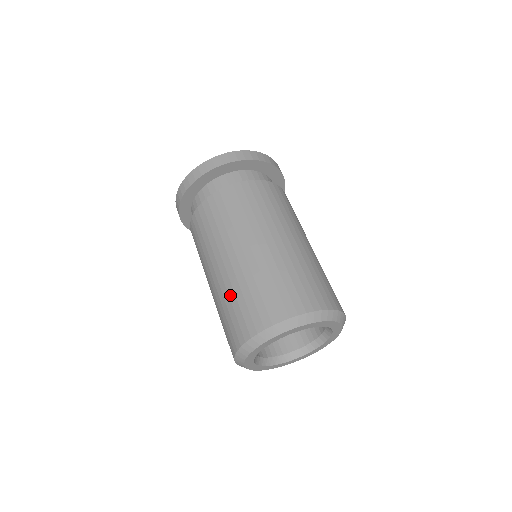
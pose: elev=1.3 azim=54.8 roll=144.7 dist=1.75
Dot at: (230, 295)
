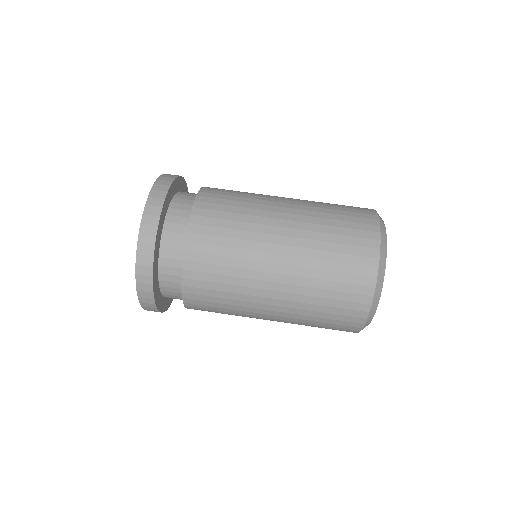
Dot at: (322, 238)
